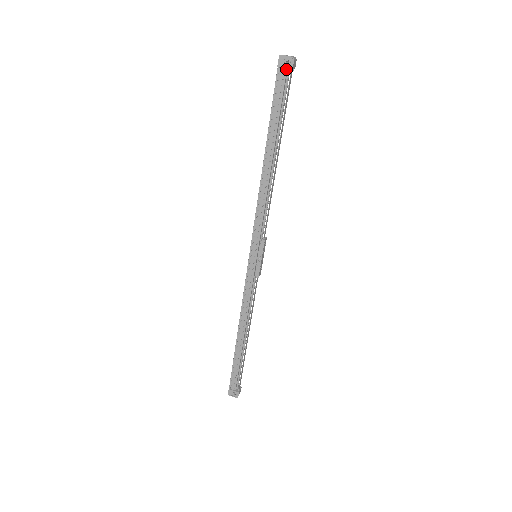
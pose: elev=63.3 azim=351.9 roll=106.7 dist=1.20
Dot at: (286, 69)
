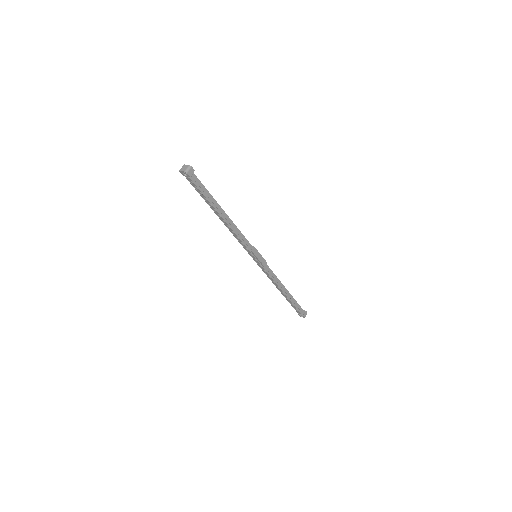
Dot at: (188, 176)
